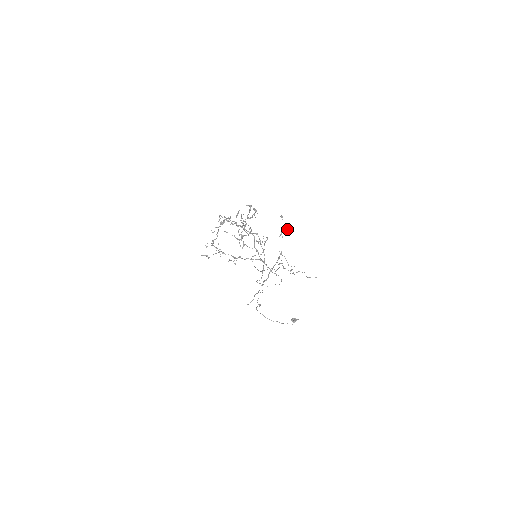
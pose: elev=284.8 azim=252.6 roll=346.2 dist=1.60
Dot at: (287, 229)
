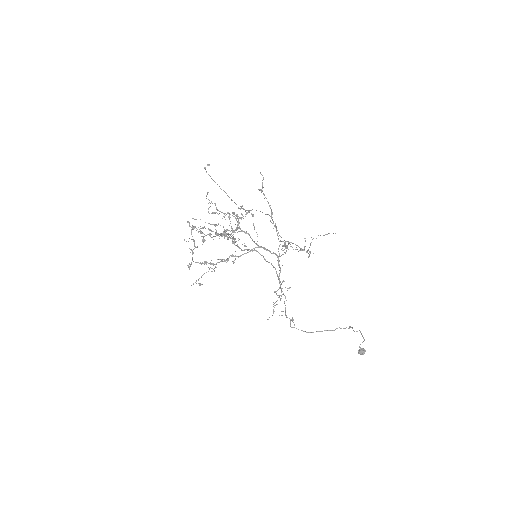
Dot at: (263, 178)
